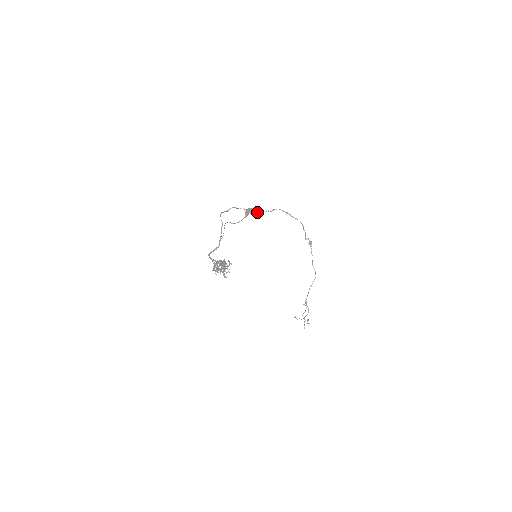
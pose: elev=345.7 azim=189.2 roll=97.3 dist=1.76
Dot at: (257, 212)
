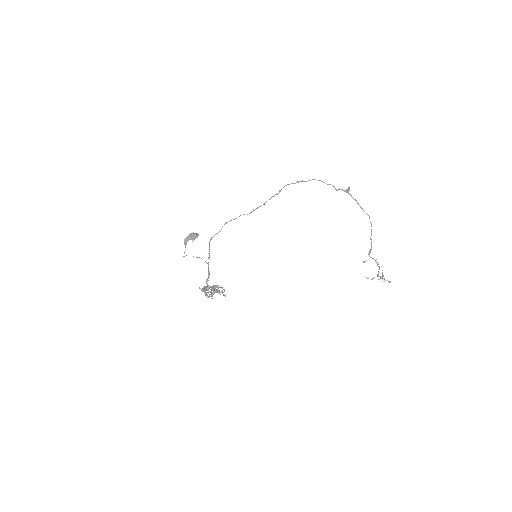
Dot at: (193, 235)
